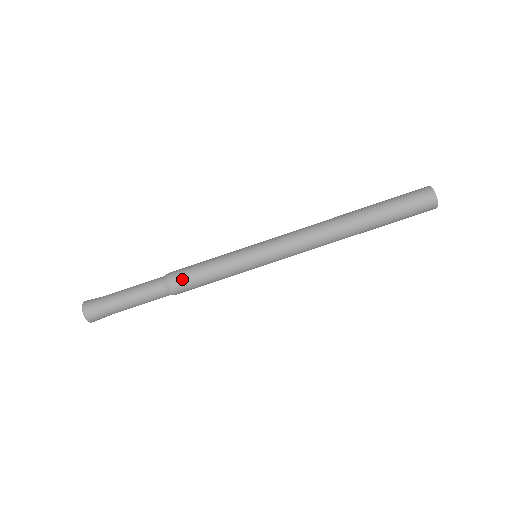
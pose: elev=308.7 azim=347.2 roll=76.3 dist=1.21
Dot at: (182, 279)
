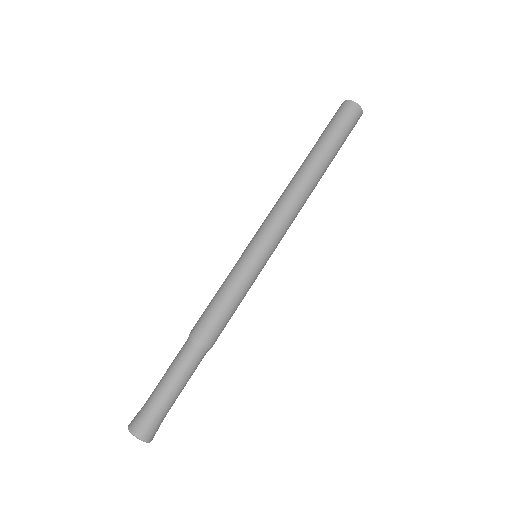
Dot at: (211, 326)
